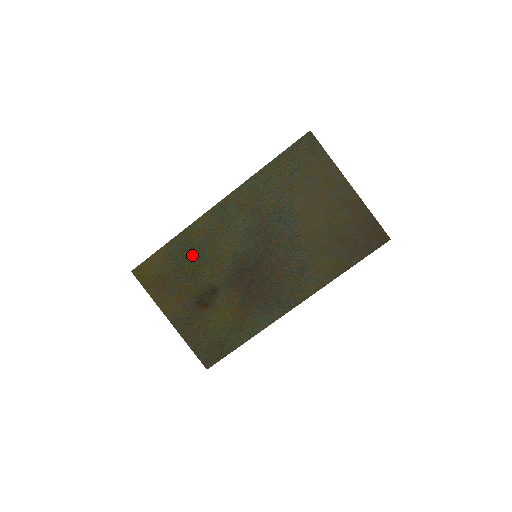
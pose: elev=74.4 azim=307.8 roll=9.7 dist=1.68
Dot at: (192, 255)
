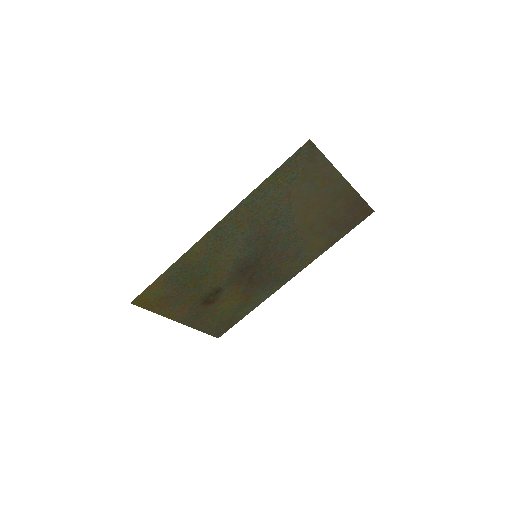
Dot at: (193, 273)
